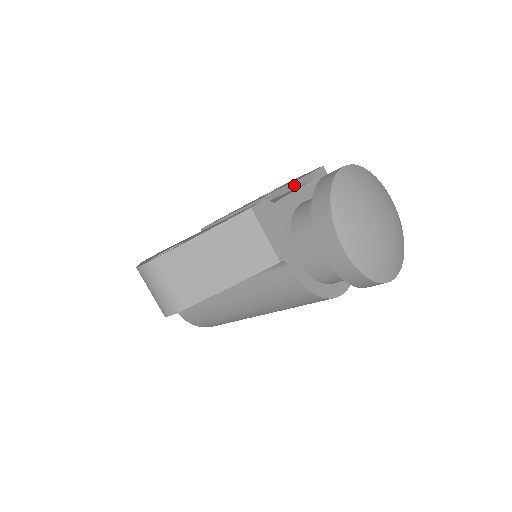
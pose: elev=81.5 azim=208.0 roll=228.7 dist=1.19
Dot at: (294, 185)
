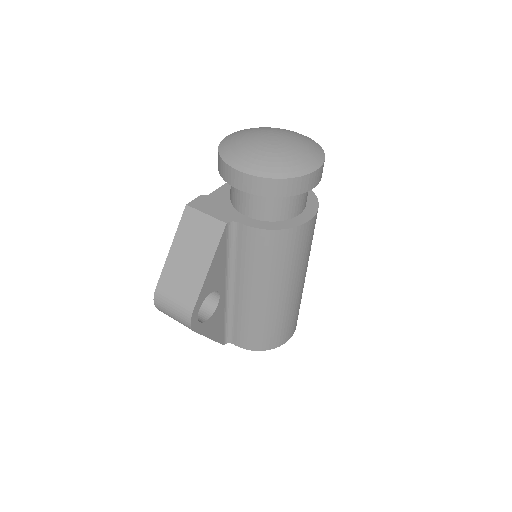
Dot at: occluded
